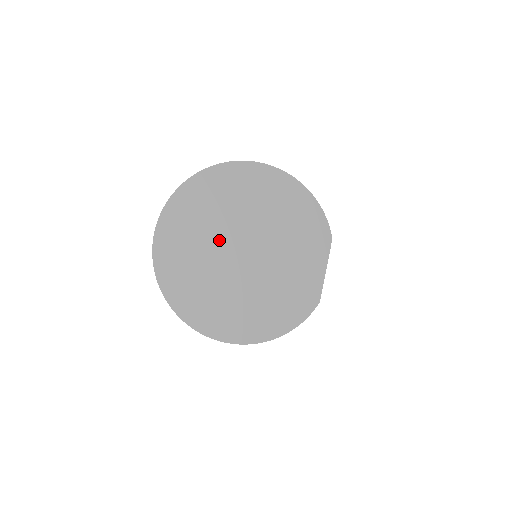
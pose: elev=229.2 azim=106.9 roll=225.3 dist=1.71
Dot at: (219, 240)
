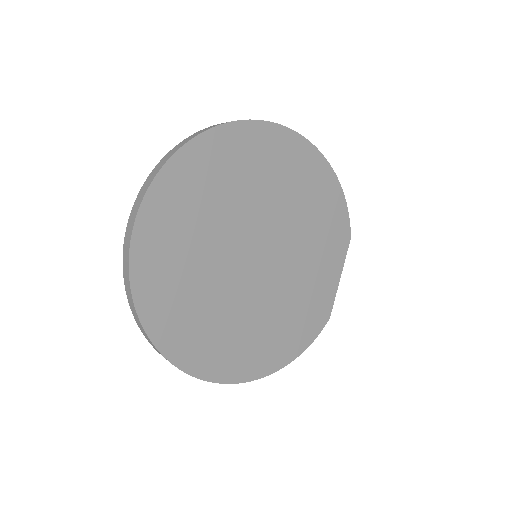
Dot at: (225, 240)
